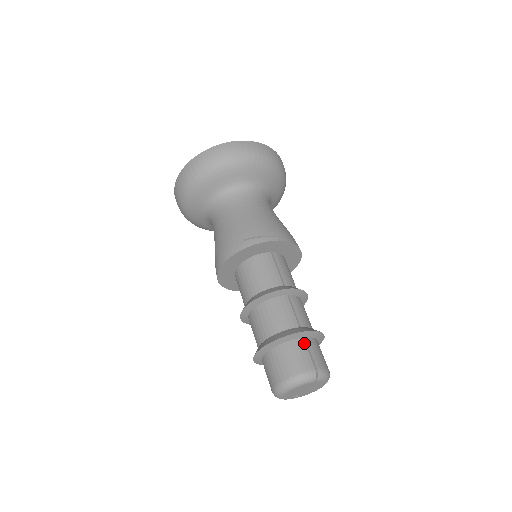
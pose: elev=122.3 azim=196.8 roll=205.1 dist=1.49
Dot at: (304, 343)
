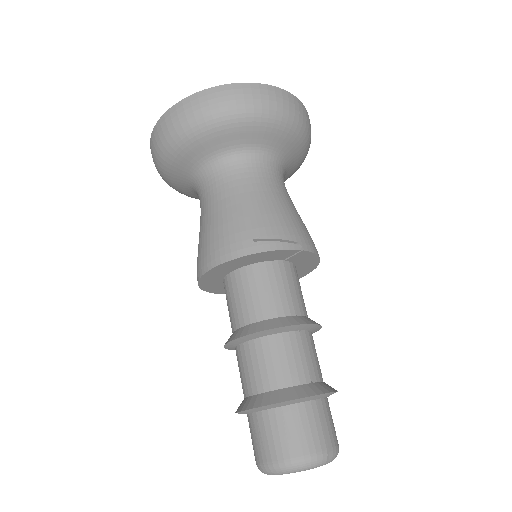
Dot at: (316, 408)
